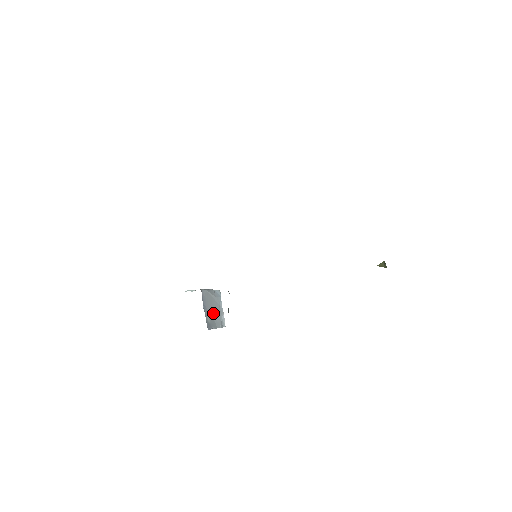
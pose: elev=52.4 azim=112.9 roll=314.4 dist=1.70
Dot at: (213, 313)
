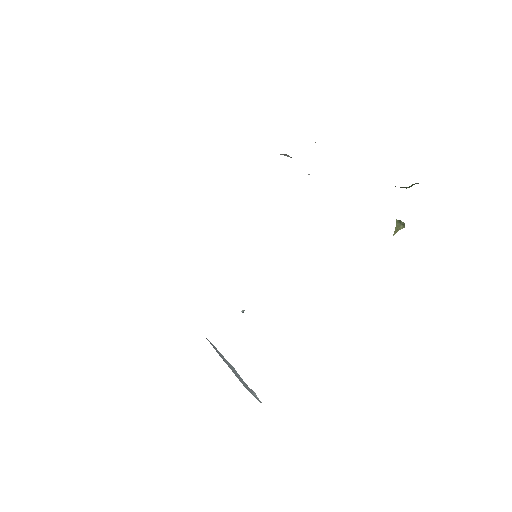
Dot at: (236, 376)
